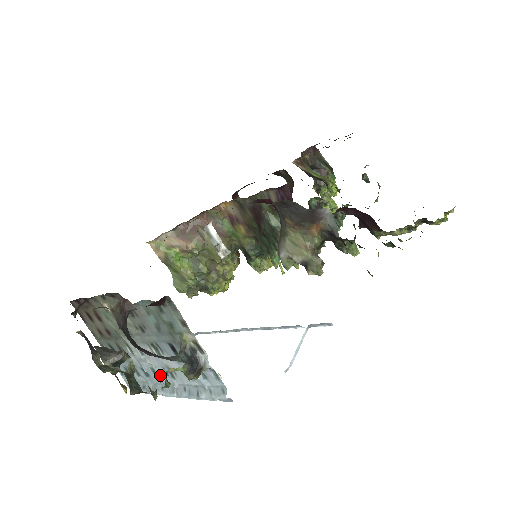
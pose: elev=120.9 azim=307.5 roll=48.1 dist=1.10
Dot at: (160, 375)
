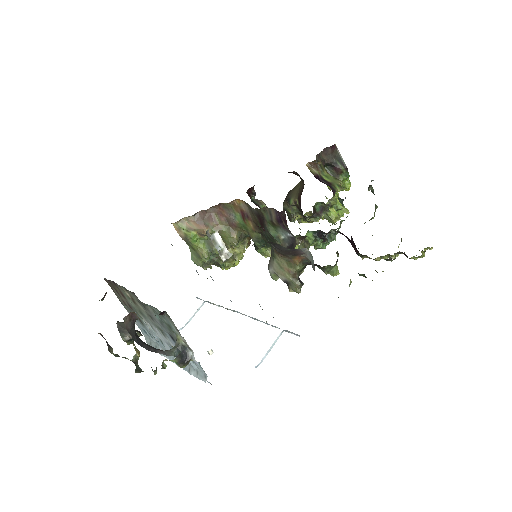
Dot at: (166, 346)
